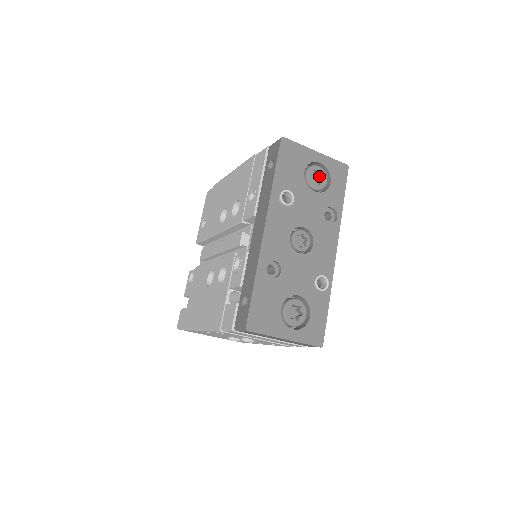
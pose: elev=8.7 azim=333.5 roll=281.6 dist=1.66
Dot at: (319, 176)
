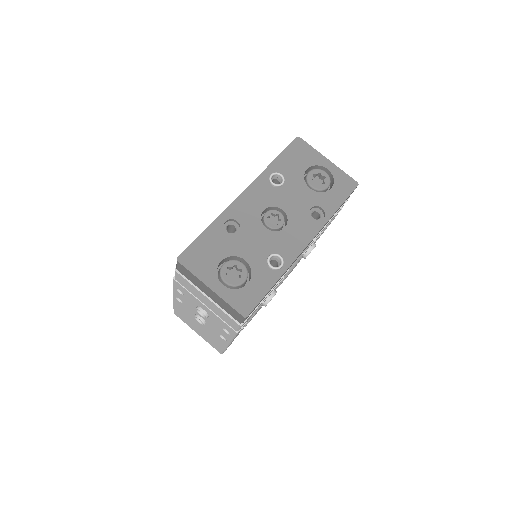
Dot at: (323, 181)
